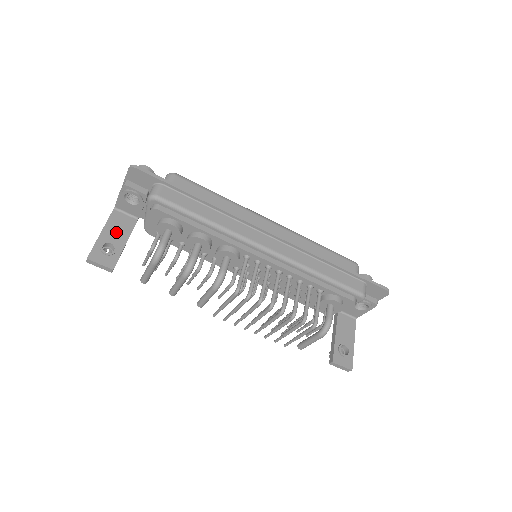
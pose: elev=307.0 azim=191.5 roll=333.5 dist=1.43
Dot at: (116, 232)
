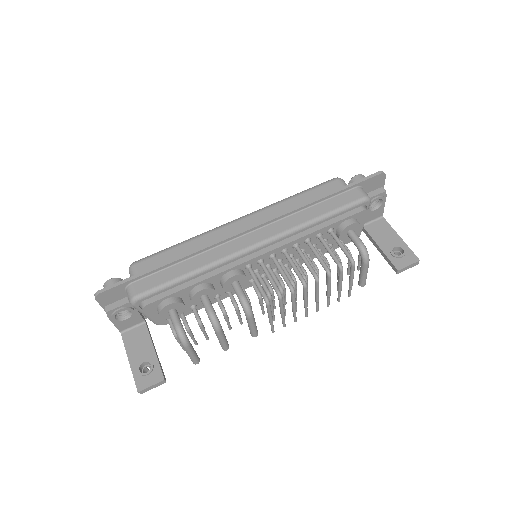
Dot at: (139, 349)
